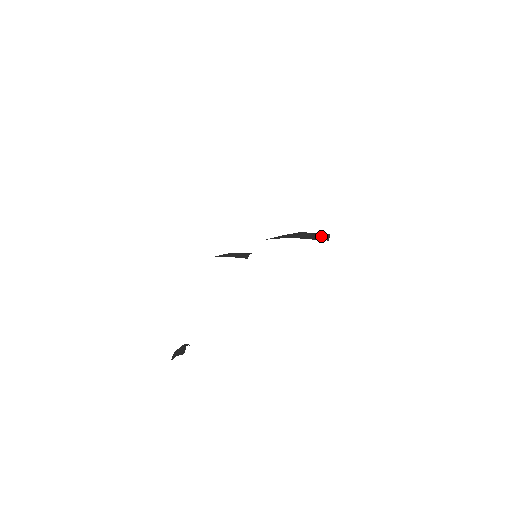
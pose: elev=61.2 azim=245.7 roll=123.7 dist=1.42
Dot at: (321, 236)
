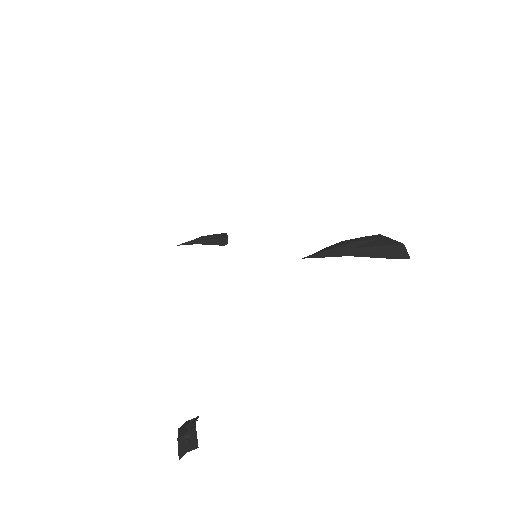
Dot at: (393, 250)
